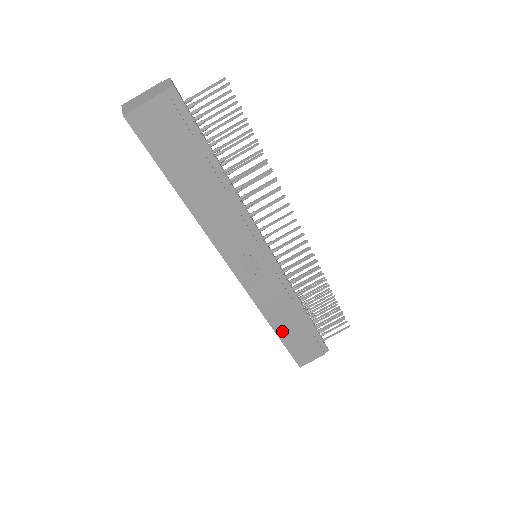
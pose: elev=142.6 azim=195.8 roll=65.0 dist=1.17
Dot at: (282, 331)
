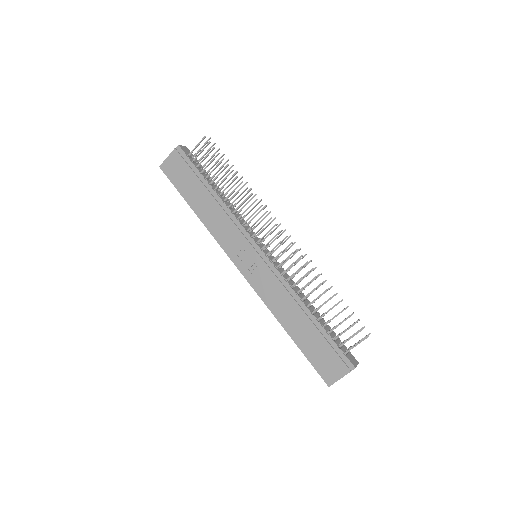
Dot at: (294, 332)
